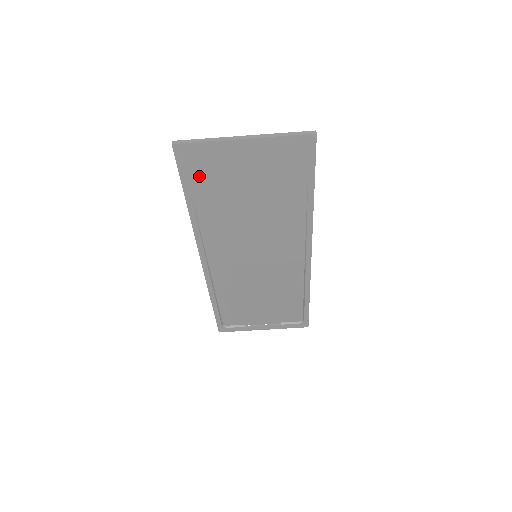
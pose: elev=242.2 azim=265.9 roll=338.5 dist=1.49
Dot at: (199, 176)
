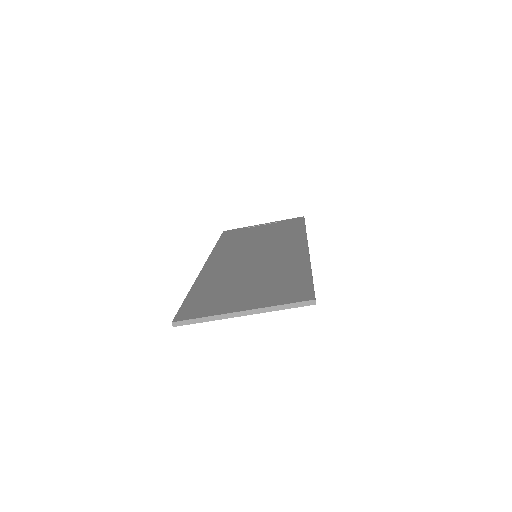
Dot at: occluded
